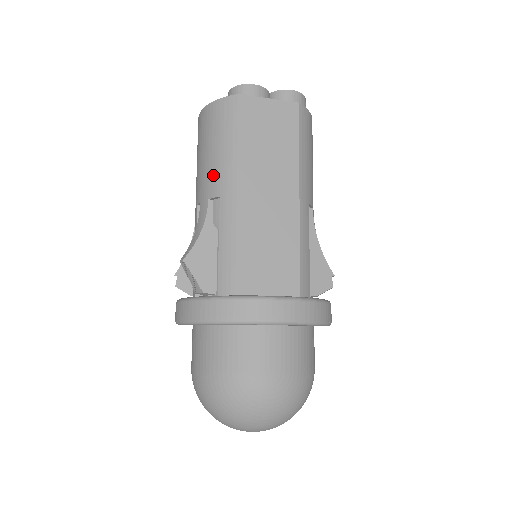
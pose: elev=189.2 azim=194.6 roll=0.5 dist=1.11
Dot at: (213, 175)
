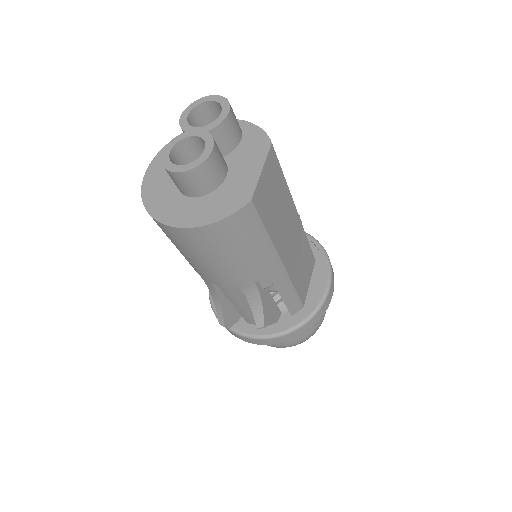
Dot at: (254, 268)
